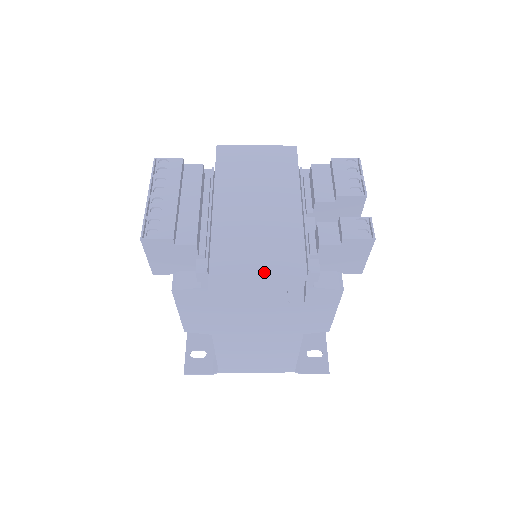
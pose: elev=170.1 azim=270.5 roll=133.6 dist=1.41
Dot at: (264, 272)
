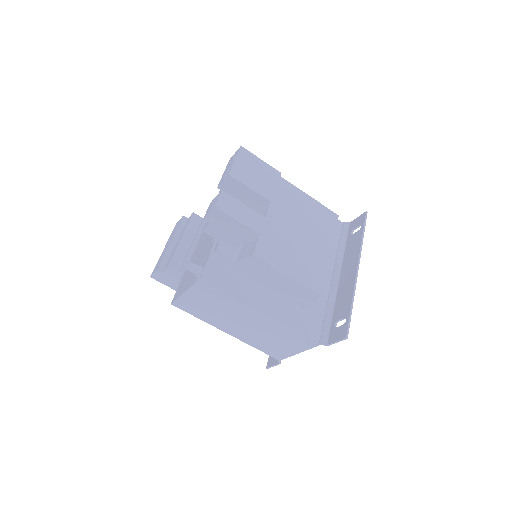
Dot at: occluded
